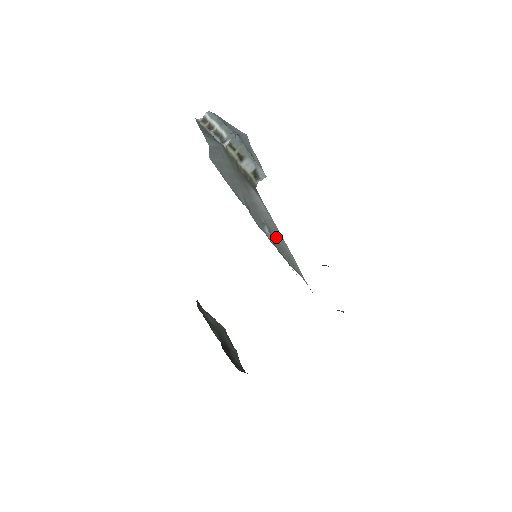
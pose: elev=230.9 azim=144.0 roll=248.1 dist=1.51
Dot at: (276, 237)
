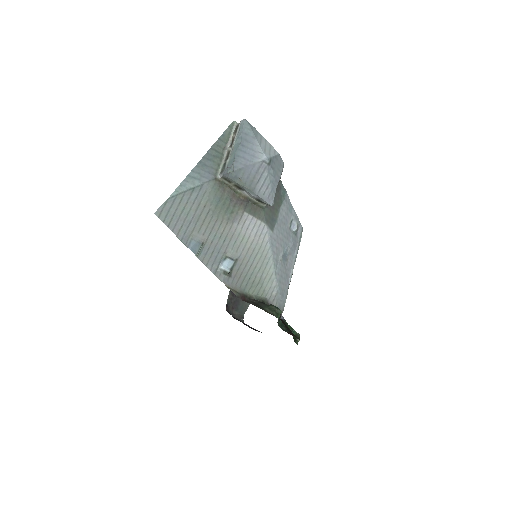
Dot at: (248, 265)
